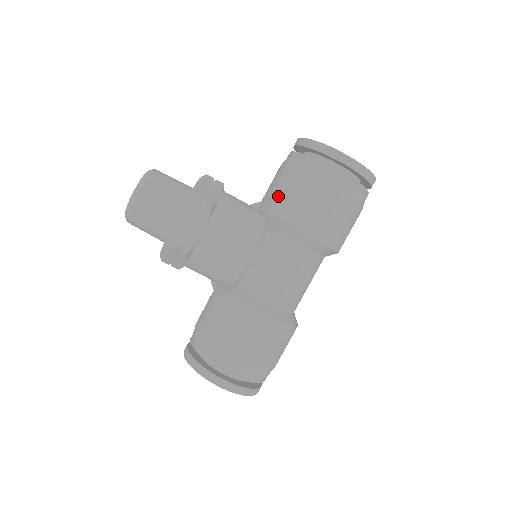
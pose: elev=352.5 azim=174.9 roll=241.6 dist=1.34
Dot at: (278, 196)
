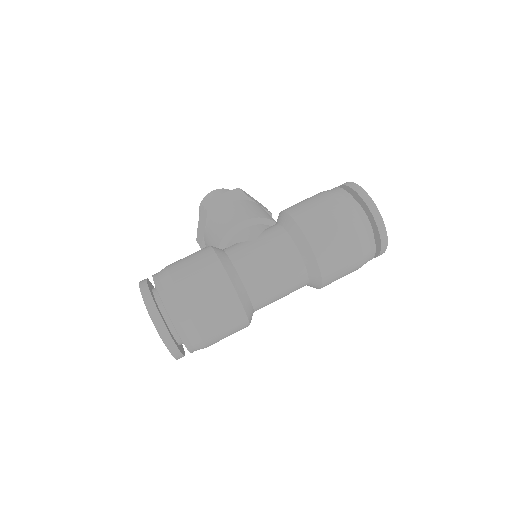
Dot at: occluded
